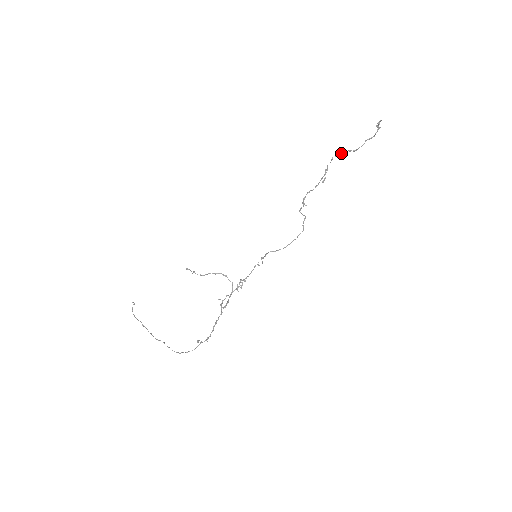
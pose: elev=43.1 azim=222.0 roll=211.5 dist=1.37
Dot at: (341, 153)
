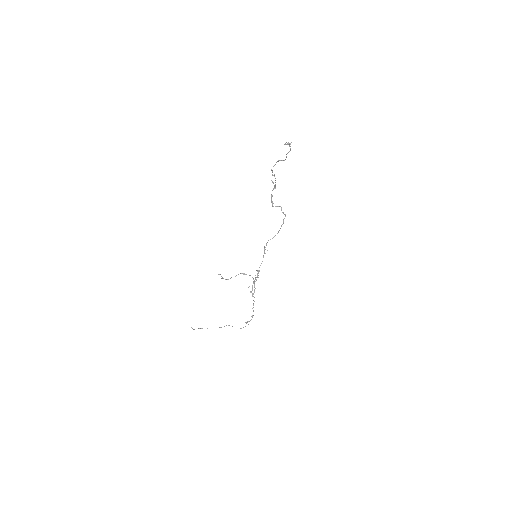
Dot at: (276, 162)
